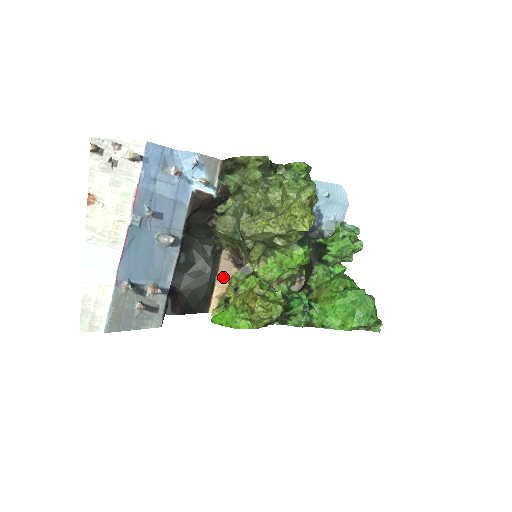
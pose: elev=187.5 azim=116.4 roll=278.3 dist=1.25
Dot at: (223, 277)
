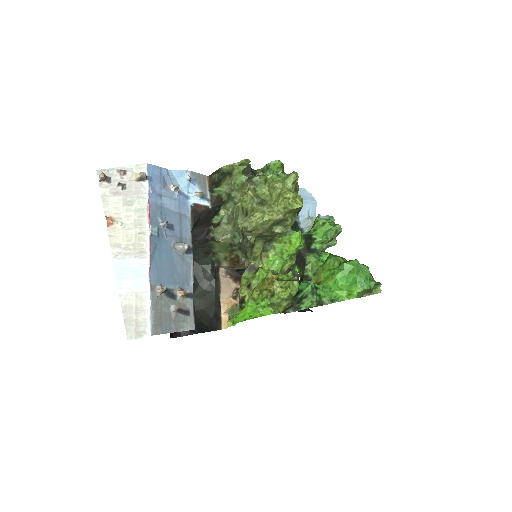
Dot at: (226, 293)
